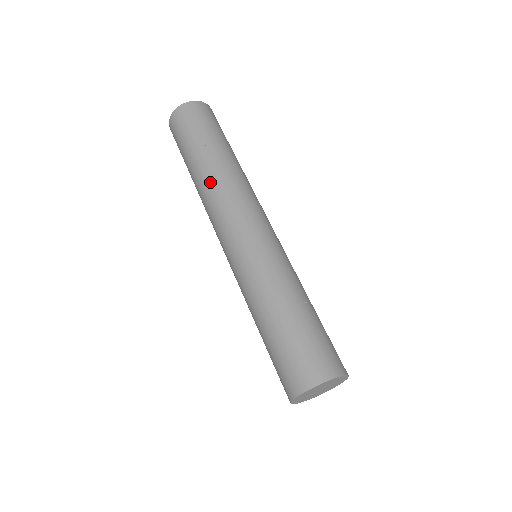
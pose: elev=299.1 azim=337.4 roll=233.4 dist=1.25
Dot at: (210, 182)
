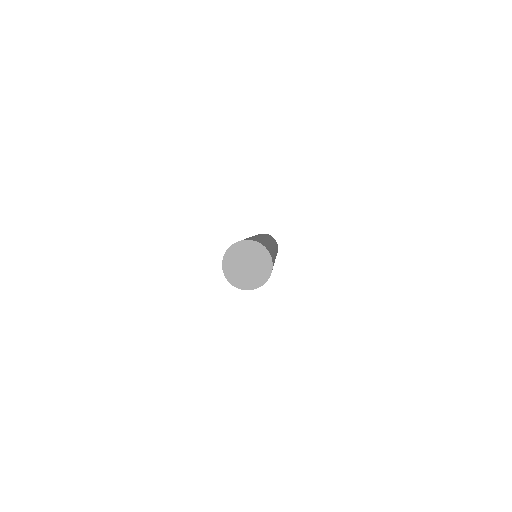
Dot at: occluded
